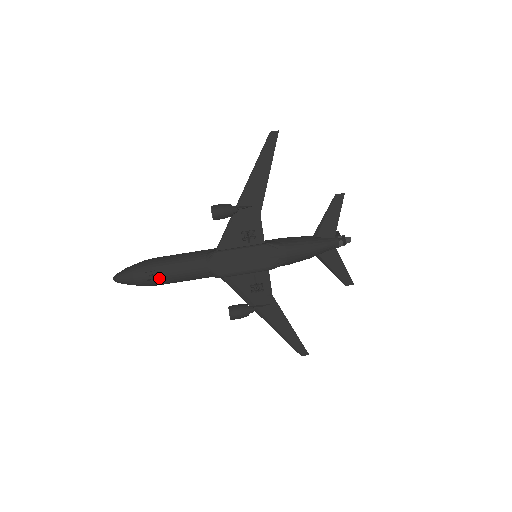
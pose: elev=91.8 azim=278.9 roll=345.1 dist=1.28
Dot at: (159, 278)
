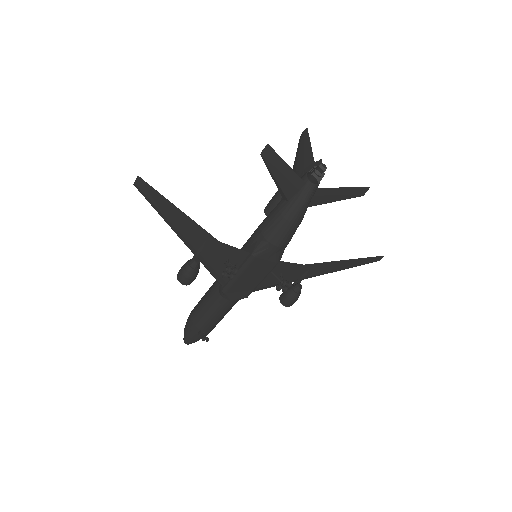
Dot at: (210, 328)
